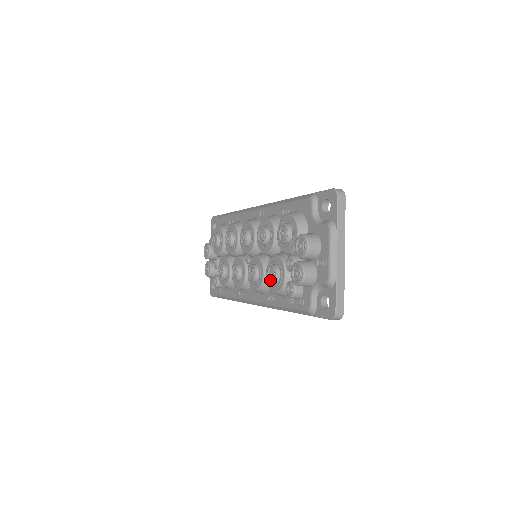
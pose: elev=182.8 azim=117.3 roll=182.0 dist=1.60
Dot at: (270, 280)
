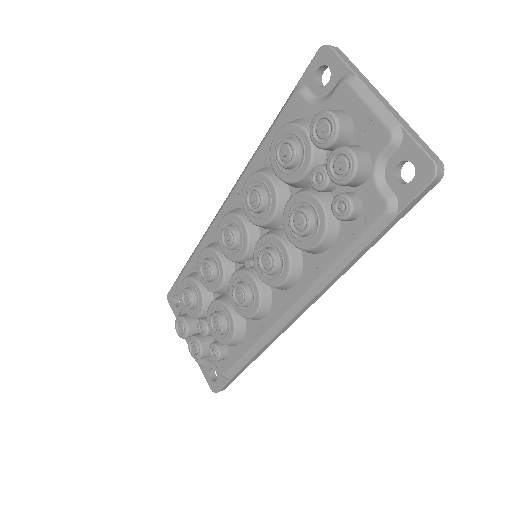
Dot at: (302, 230)
